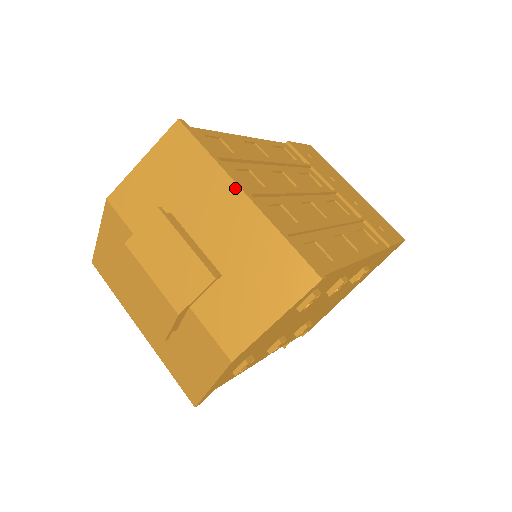
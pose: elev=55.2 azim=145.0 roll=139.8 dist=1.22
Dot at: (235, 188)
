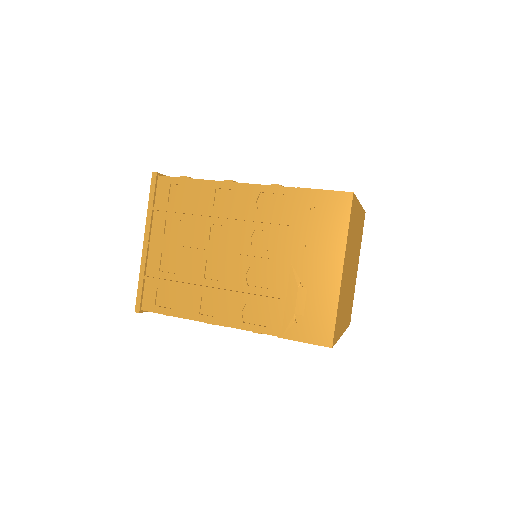
Dot at: (145, 235)
